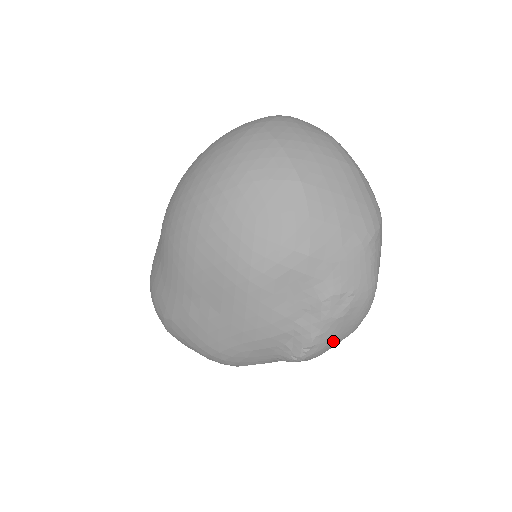
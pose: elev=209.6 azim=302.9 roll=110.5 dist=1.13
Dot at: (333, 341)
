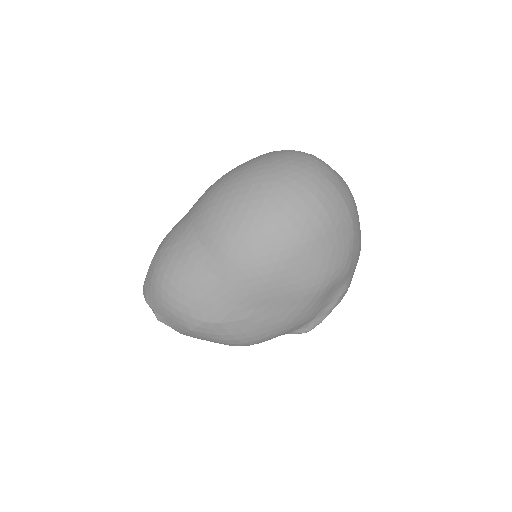
Dot at: occluded
